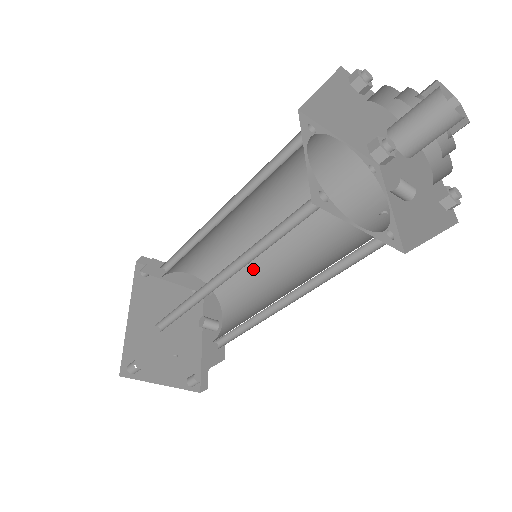
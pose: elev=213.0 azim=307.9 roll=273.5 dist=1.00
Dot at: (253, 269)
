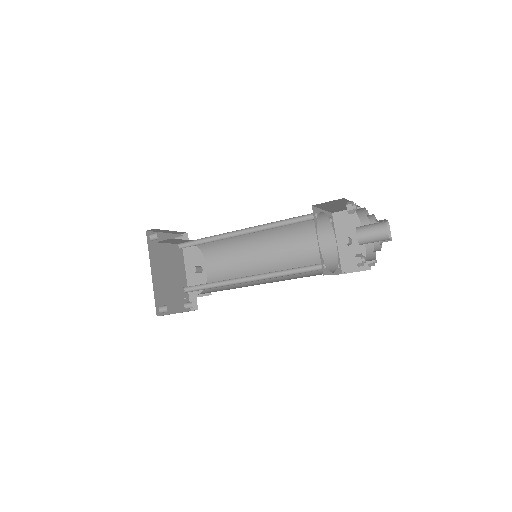
Dot at: (237, 246)
